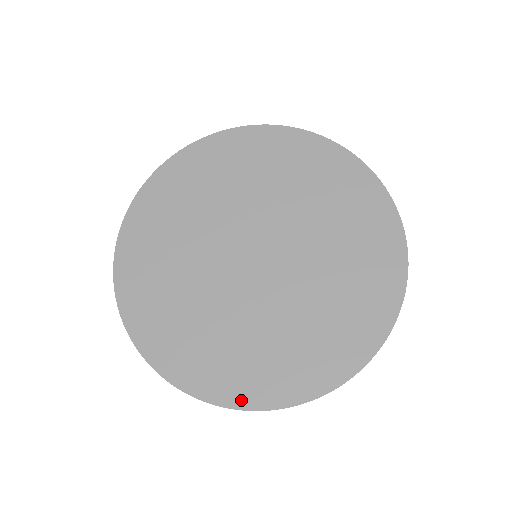
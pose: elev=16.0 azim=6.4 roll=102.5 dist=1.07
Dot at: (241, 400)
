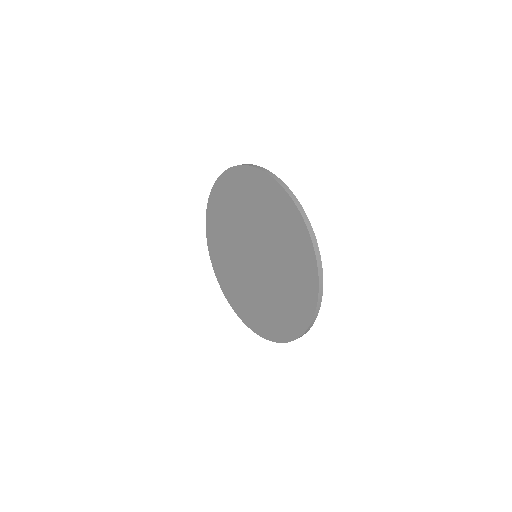
Dot at: (254, 328)
